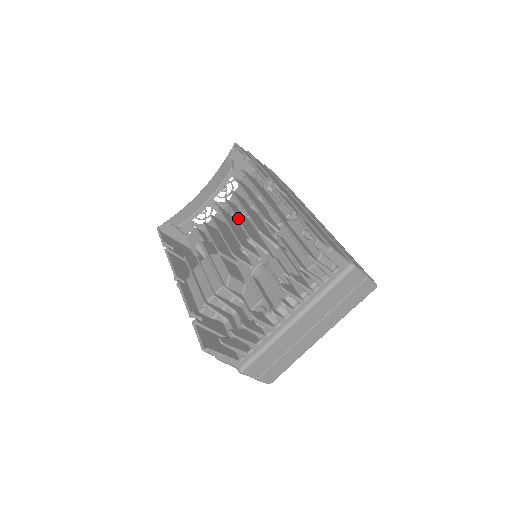
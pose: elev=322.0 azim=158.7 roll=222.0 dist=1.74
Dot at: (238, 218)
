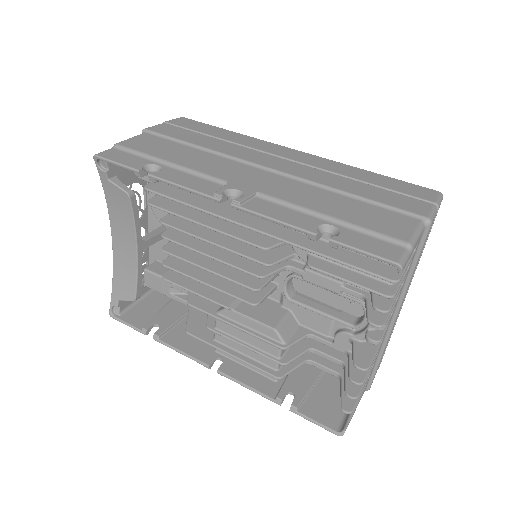
Dot at: (211, 256)
